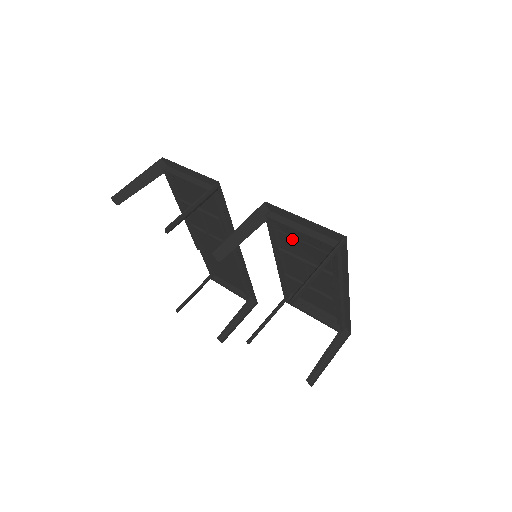
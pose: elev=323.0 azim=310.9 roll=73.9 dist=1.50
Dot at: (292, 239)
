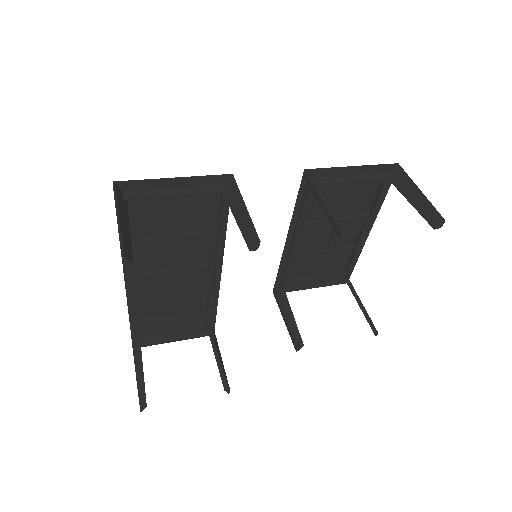
Dot at: (332, 199)
